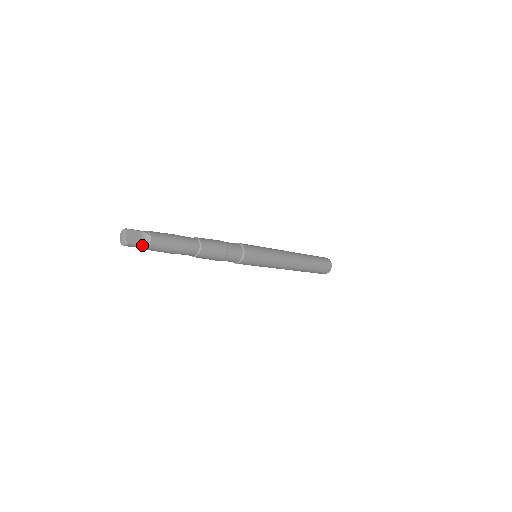
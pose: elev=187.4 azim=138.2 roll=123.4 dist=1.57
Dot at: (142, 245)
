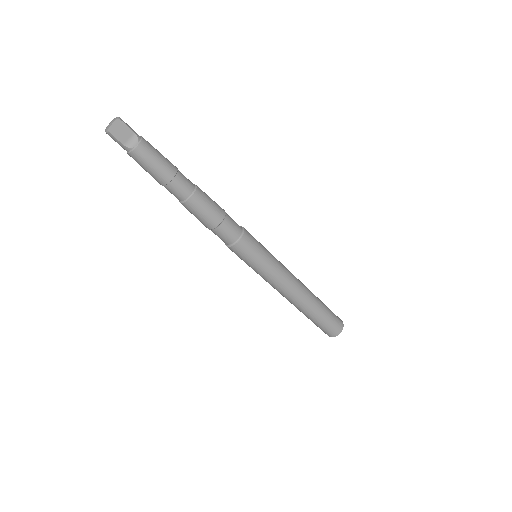
Dot at: (124, 146)
